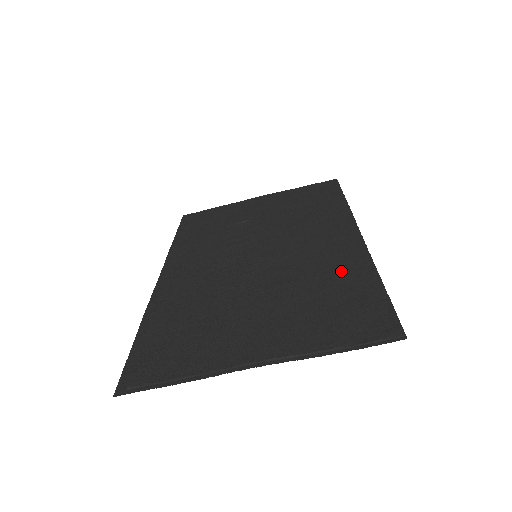
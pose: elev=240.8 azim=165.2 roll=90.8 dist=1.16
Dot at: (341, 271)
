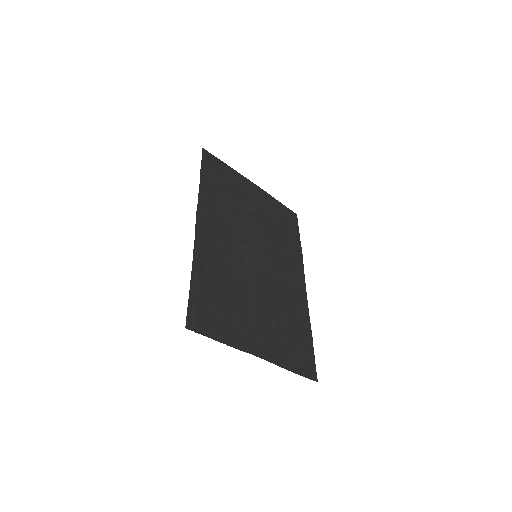
Dot at: (297, 312)
